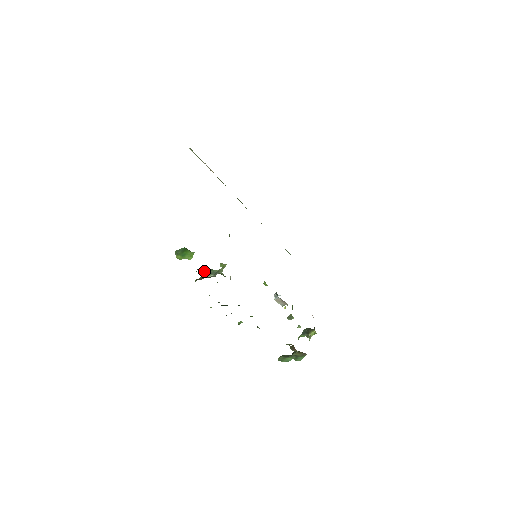
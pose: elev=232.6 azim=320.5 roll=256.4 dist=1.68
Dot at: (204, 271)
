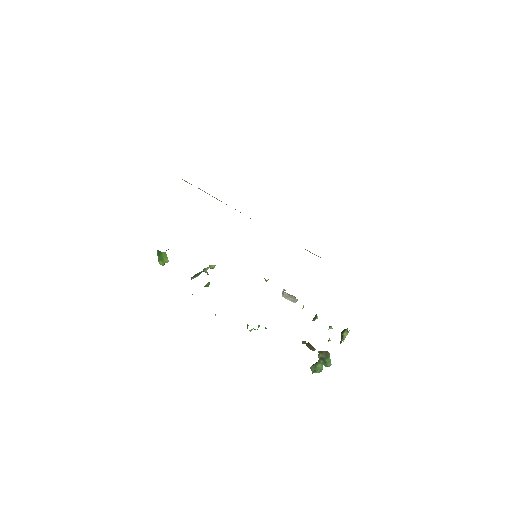
Dot at: (194, 275)
